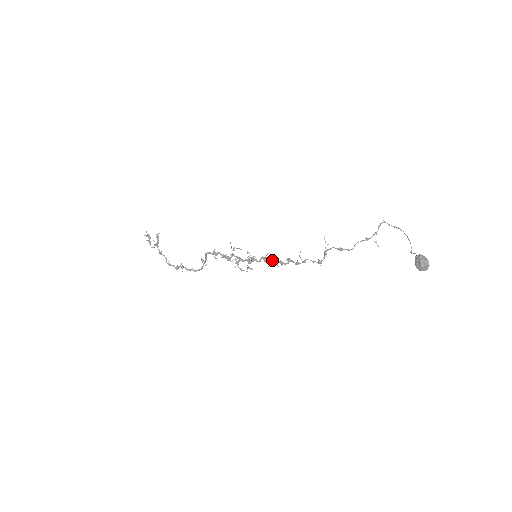
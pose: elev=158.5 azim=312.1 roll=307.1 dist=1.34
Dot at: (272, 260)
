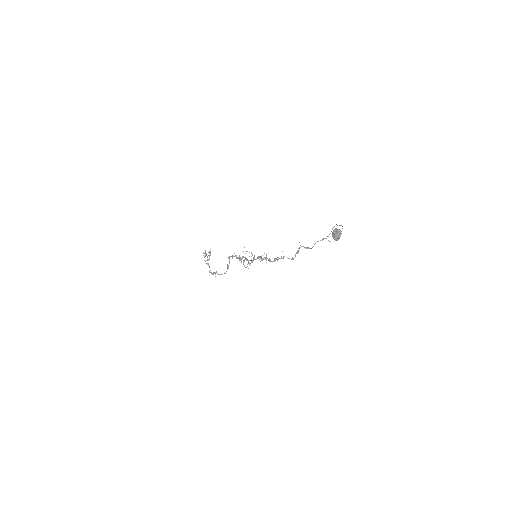
Dot at: (264, 257)
